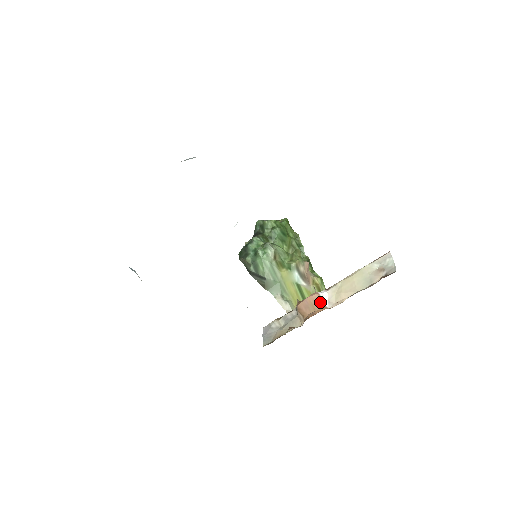
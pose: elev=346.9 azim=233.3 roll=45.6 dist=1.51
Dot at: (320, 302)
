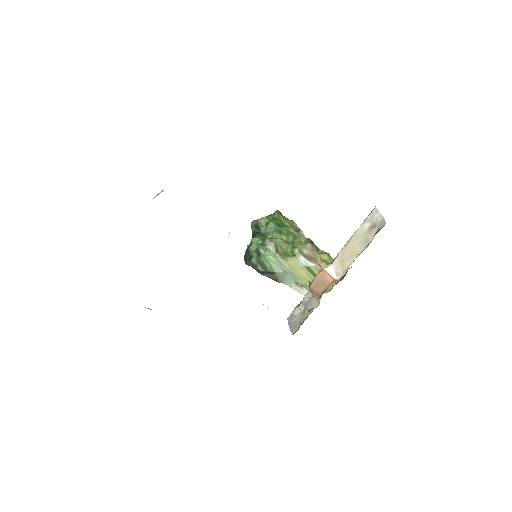
Dot at: (328, 277)
